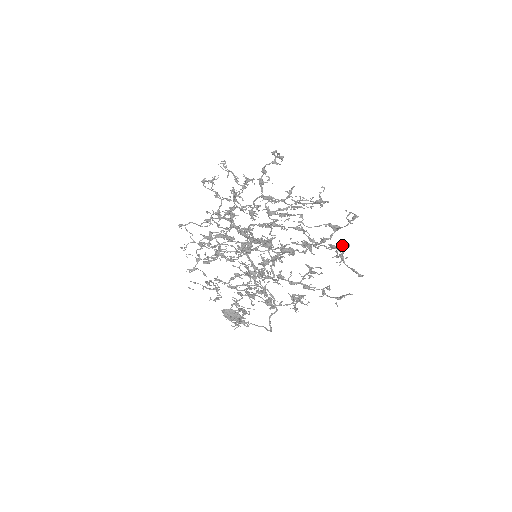
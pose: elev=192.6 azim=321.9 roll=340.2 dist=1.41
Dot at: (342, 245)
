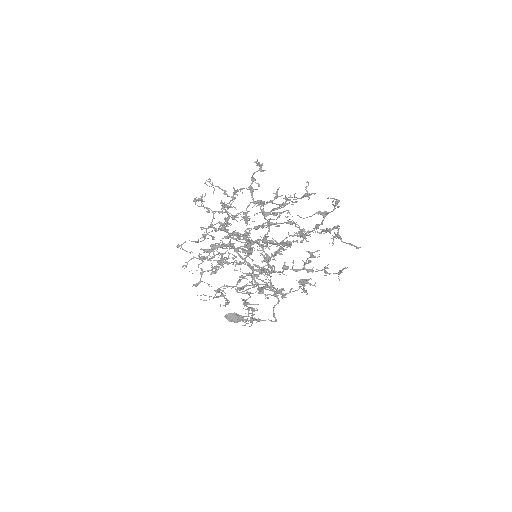
Dot at: (335, 227)
